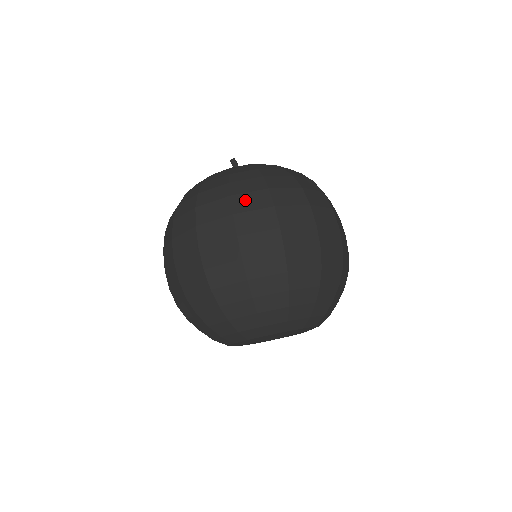
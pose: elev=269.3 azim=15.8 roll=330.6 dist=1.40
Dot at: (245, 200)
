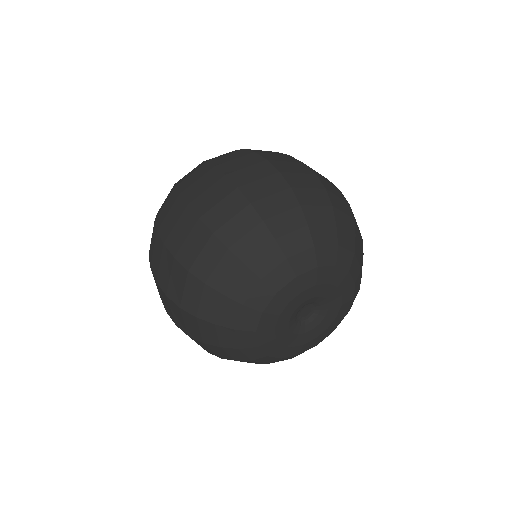
Dot at: occluded
